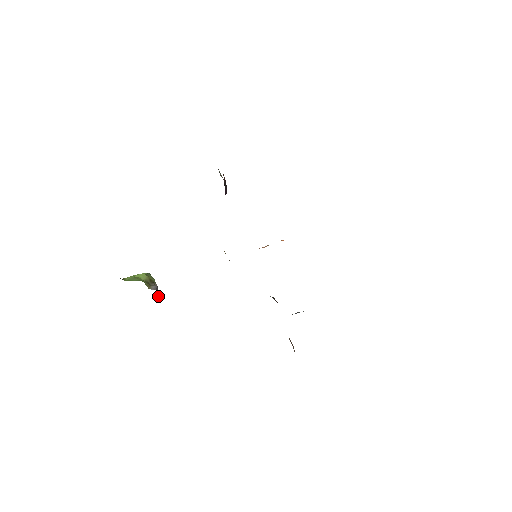
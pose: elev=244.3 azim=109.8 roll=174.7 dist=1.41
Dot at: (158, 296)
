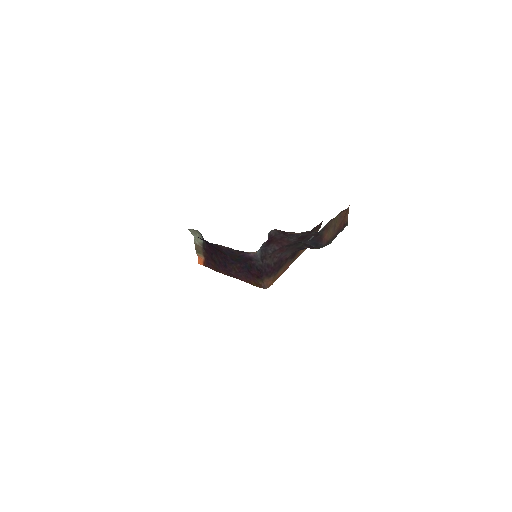
Dot at: occluded
